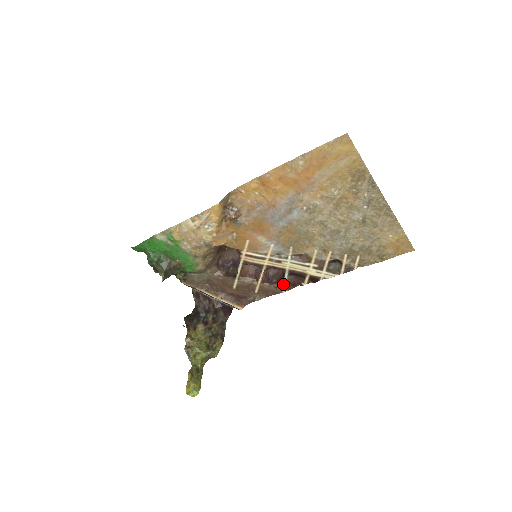
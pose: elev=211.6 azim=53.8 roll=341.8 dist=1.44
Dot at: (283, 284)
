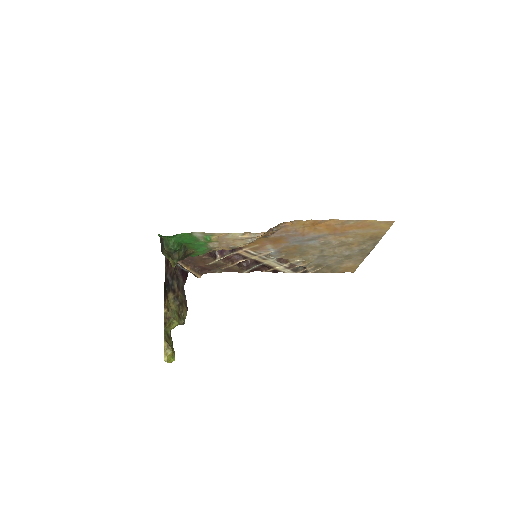
Dot at: (250, 269)
